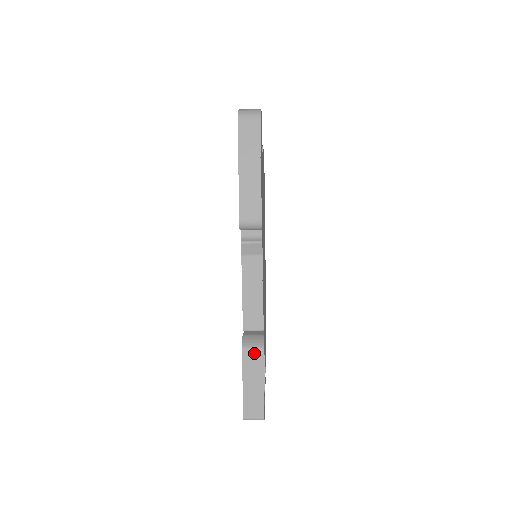
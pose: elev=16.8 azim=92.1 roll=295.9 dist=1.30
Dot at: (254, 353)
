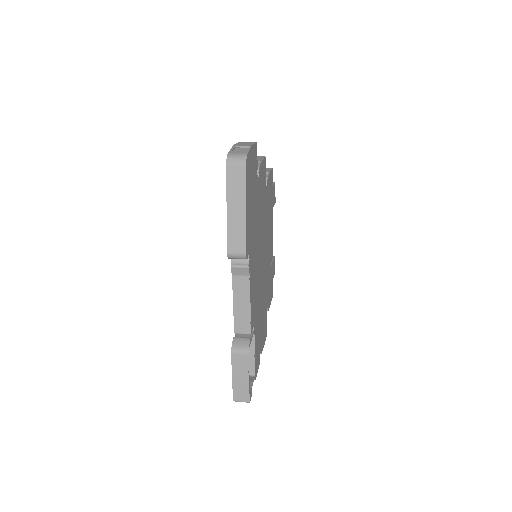
Dot at: (241, 355)
